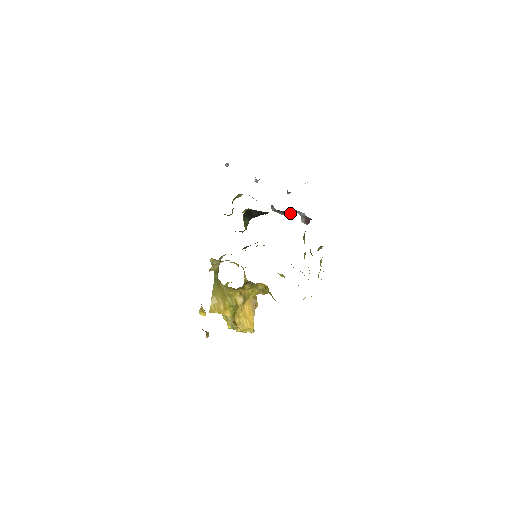
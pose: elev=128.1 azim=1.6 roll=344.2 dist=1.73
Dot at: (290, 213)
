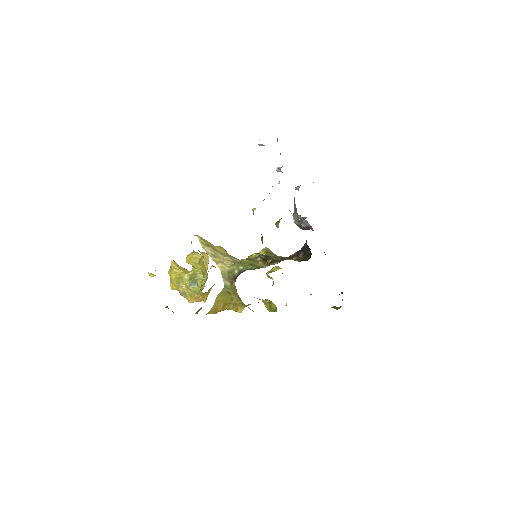
Dot at: occluded
